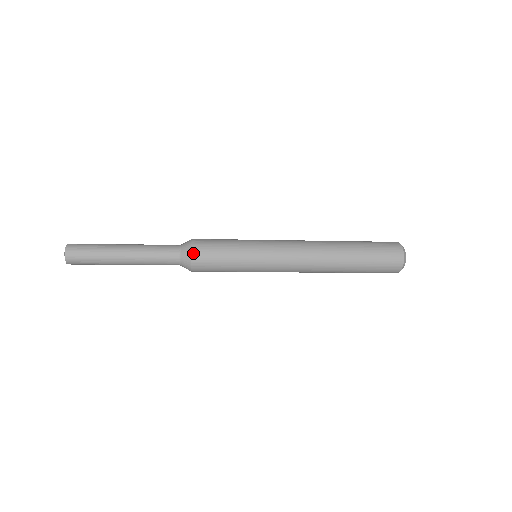
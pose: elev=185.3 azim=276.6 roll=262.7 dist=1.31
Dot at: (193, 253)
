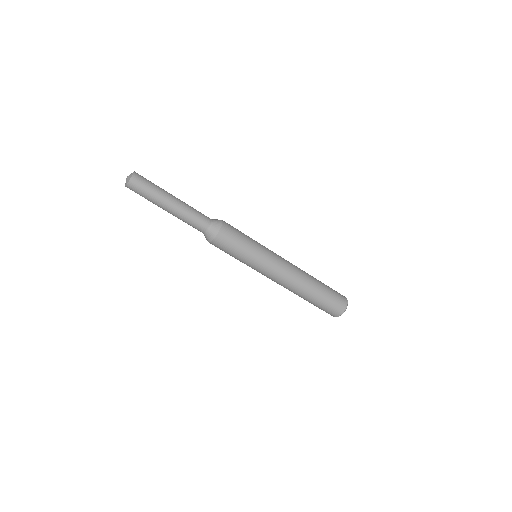
Dot at: (223, 221)
